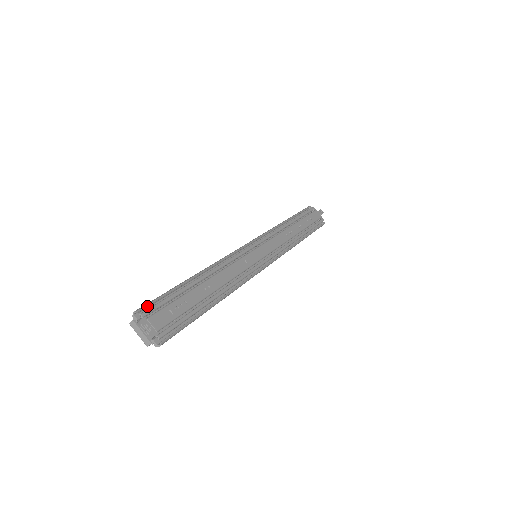
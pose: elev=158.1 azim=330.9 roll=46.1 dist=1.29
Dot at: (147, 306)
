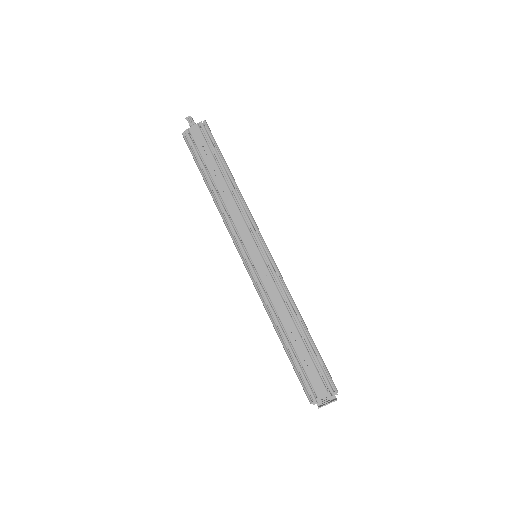
Dot at: (305, 390)
